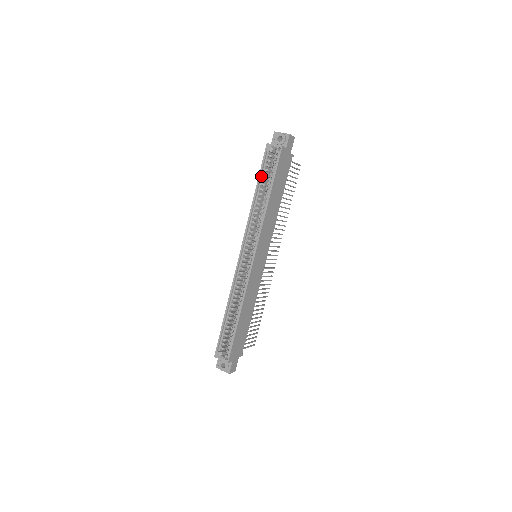
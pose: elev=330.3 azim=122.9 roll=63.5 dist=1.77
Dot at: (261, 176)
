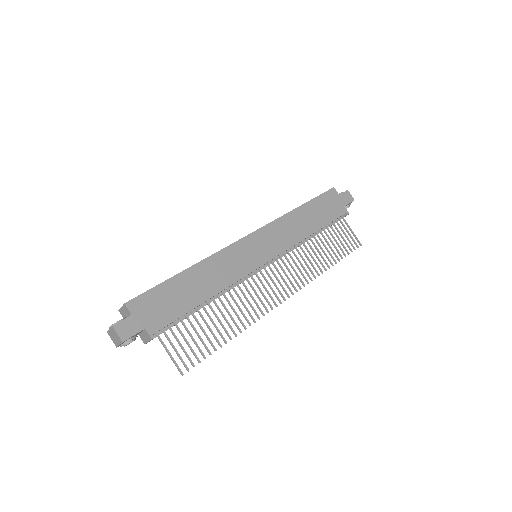
Dot at: occluded
